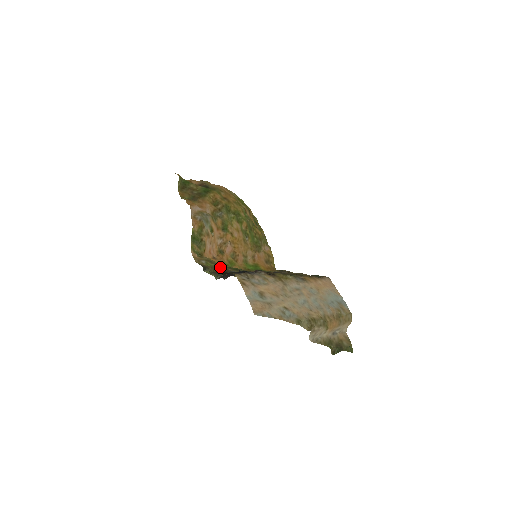
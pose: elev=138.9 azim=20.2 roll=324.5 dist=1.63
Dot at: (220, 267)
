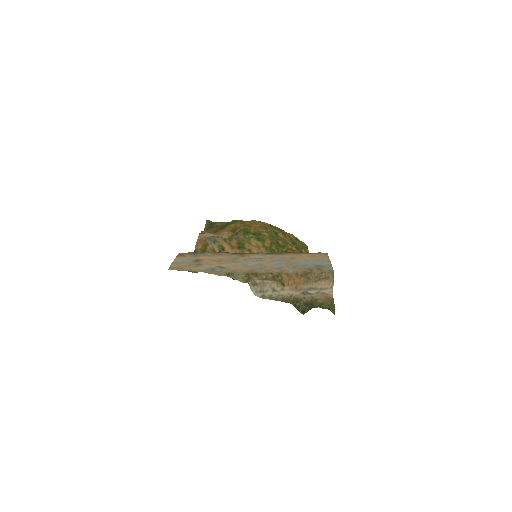
Dot at: occluded
